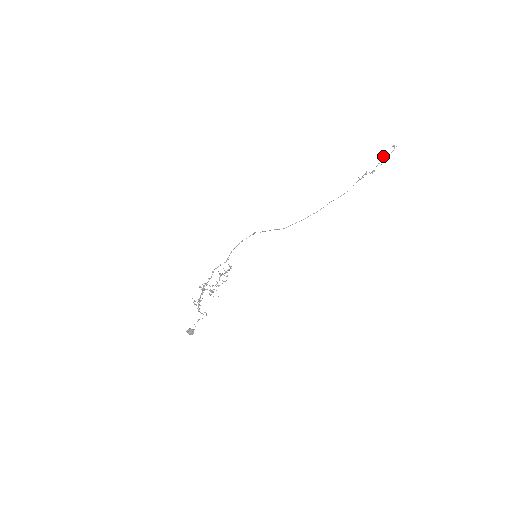
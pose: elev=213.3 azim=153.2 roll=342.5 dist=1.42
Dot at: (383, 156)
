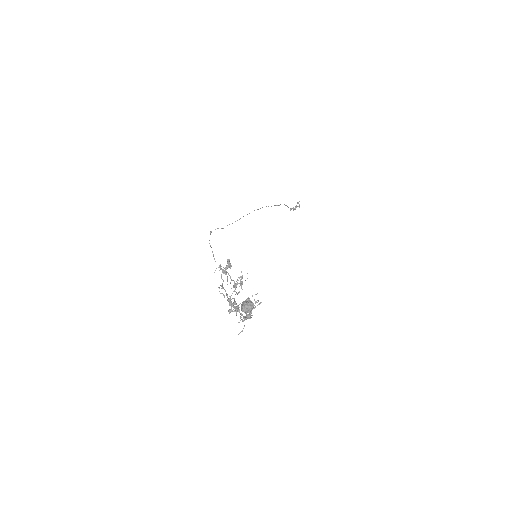
Dot at: occluded
